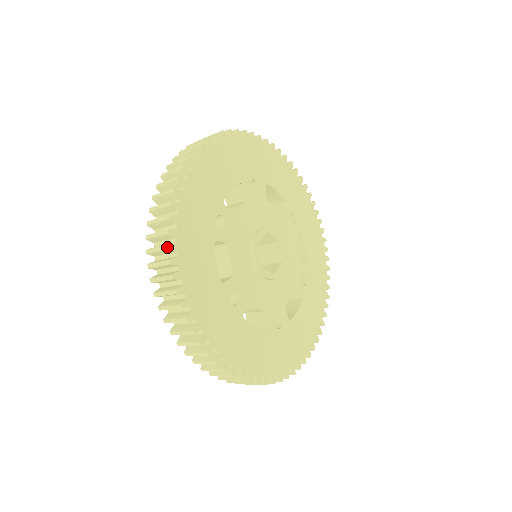
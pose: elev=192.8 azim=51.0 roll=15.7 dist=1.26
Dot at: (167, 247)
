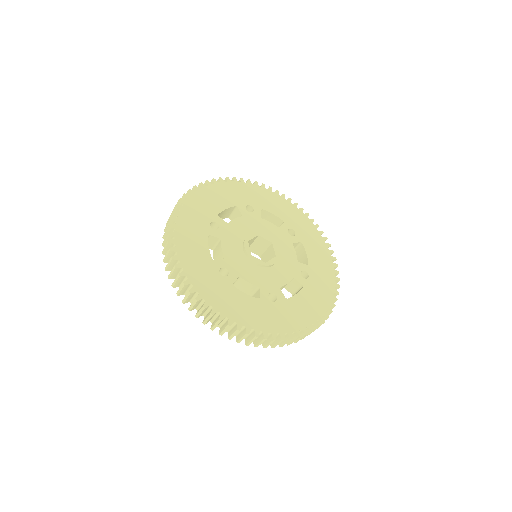
Dot at: (167, 234)
